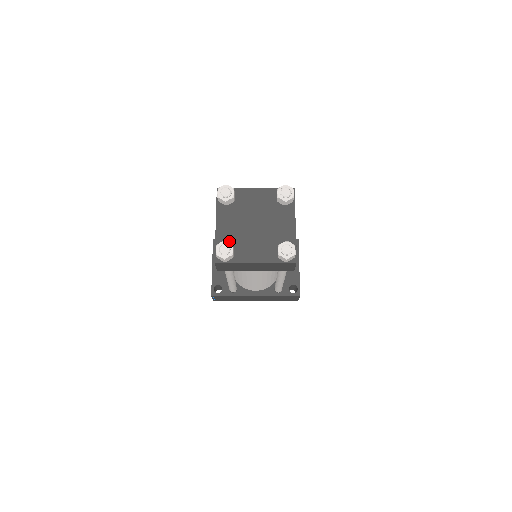
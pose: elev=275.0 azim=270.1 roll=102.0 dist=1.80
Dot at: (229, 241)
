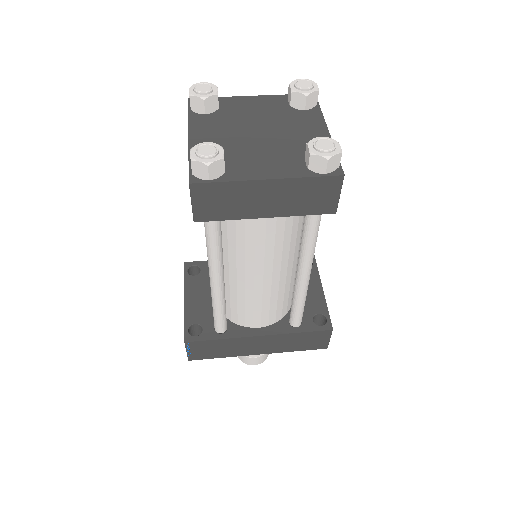
Dot at: occluded
